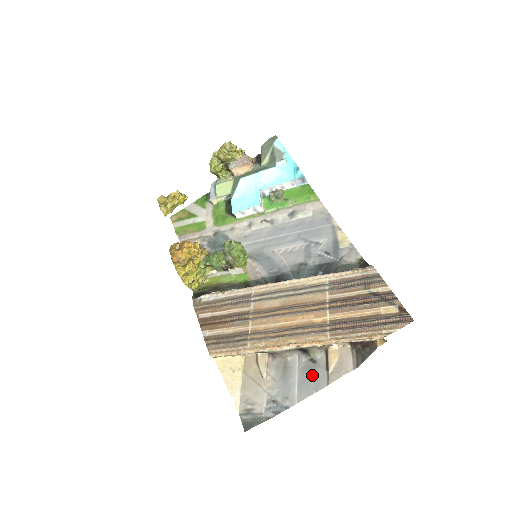
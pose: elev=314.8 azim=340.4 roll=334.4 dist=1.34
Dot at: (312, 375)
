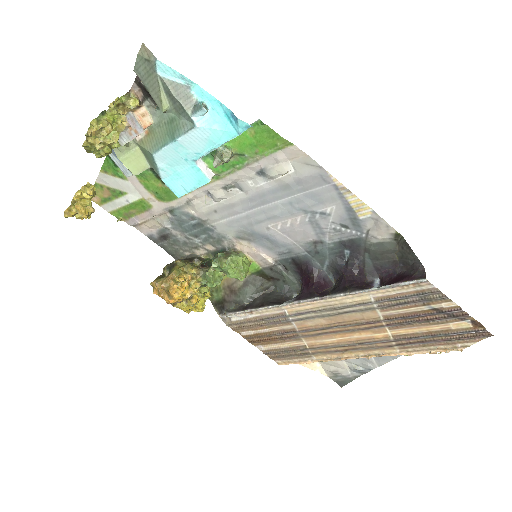
Dot at: occluded
